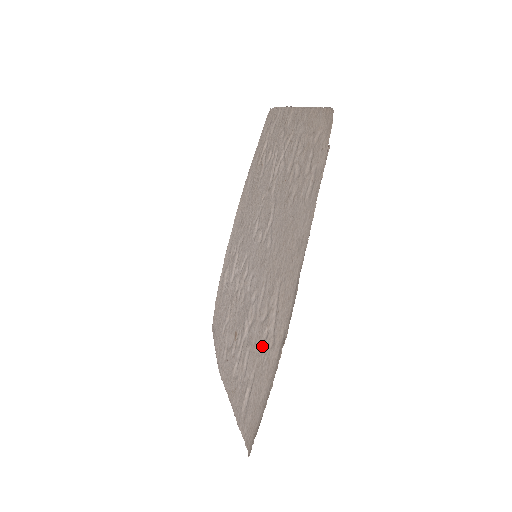
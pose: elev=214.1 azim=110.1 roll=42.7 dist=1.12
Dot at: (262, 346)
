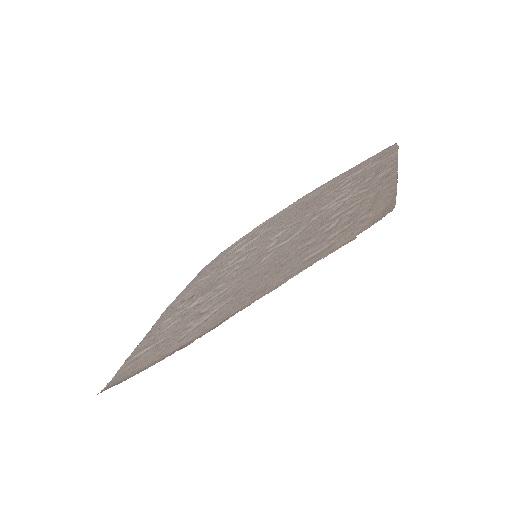
Dot at: (180, 330)
